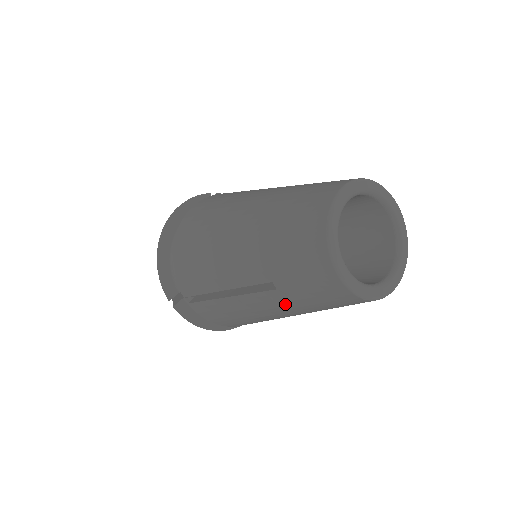
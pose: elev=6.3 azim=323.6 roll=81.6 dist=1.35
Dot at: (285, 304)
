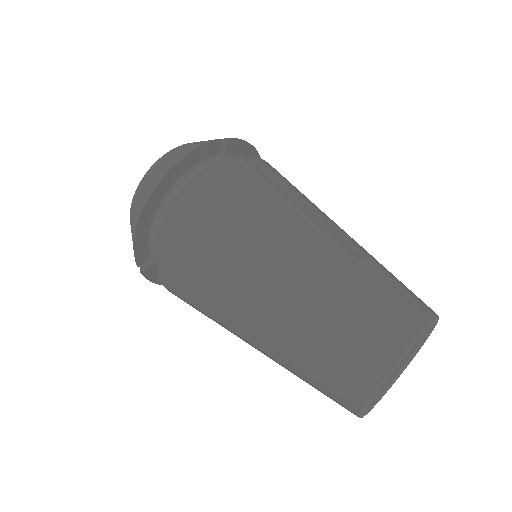
Dot at: occluded
